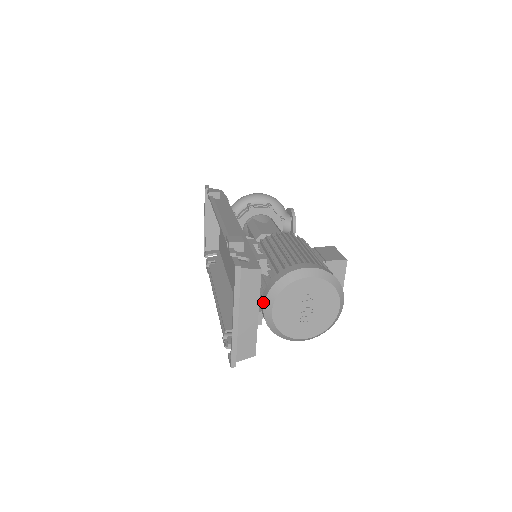
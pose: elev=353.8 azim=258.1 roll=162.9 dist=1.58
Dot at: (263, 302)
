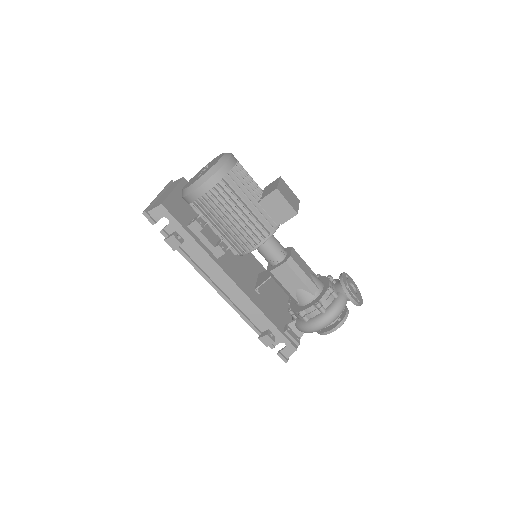
Dot at: occluded
